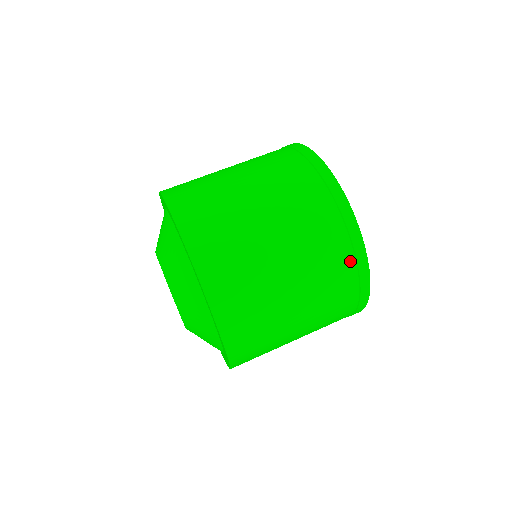
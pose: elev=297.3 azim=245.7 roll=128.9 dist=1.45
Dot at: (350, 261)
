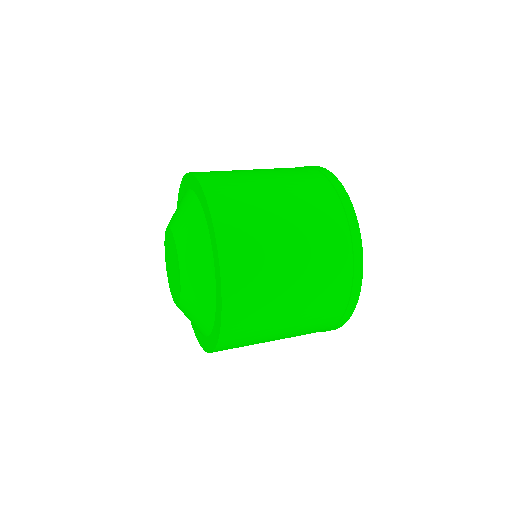
Dot at: (311, 170)
